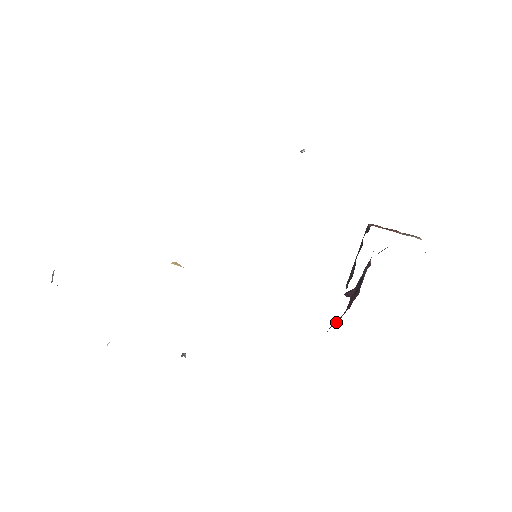
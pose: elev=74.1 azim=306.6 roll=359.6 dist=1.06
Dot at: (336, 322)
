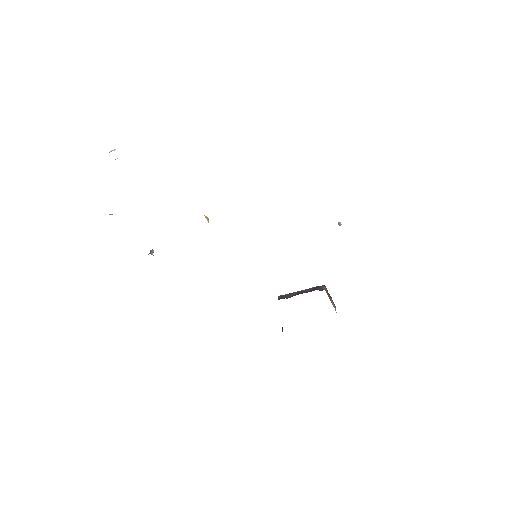
Dot at: occluded
